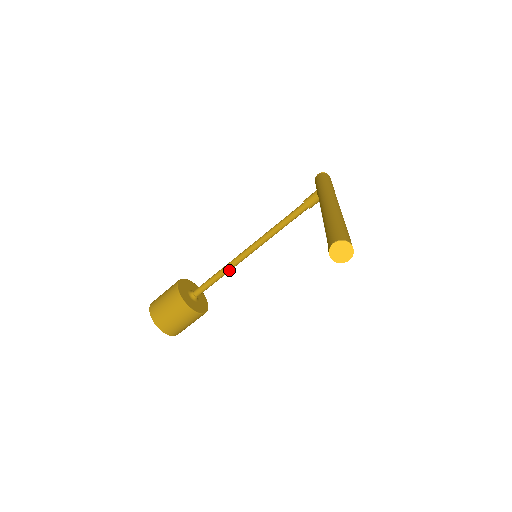
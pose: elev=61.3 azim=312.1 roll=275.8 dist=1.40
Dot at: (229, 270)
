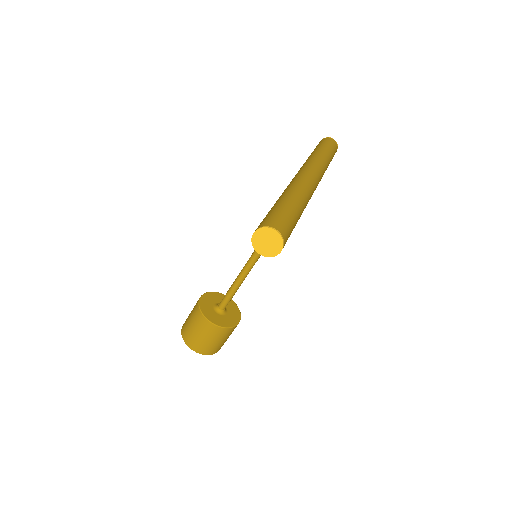
Dot at: (245, 275)
